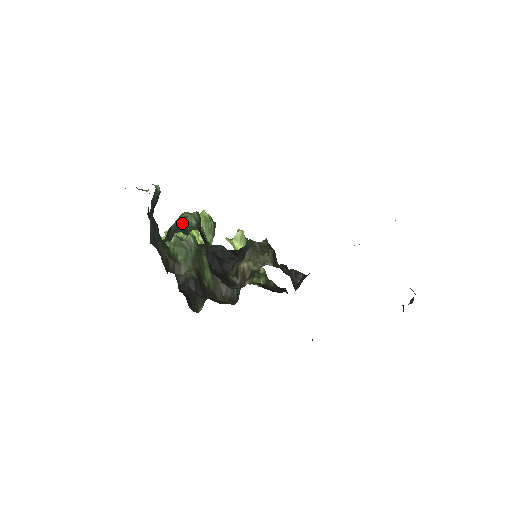
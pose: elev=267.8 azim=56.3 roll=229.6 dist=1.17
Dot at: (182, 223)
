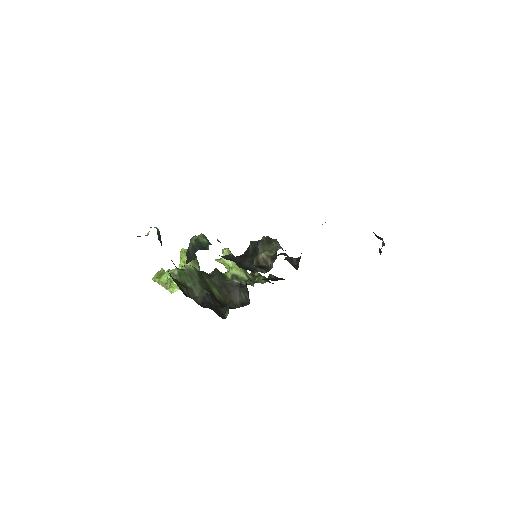
Dot at: (197, 244)
